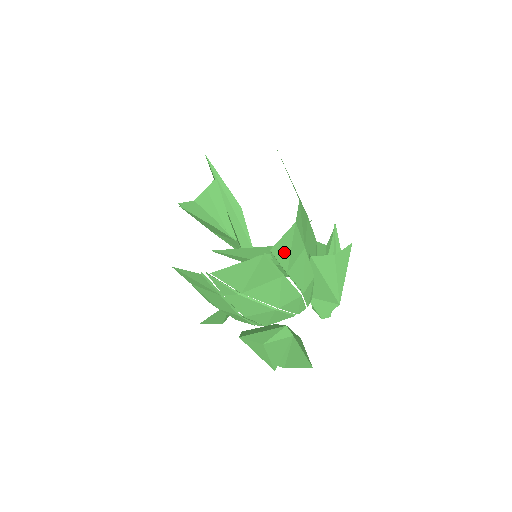
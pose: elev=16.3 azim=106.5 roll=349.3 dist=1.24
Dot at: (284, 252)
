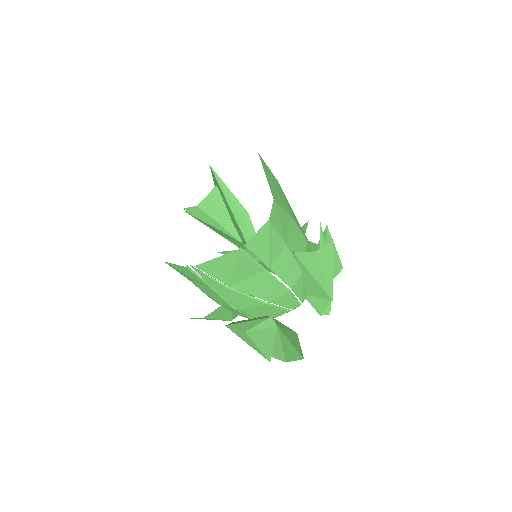
Dot at: (261, 247)
